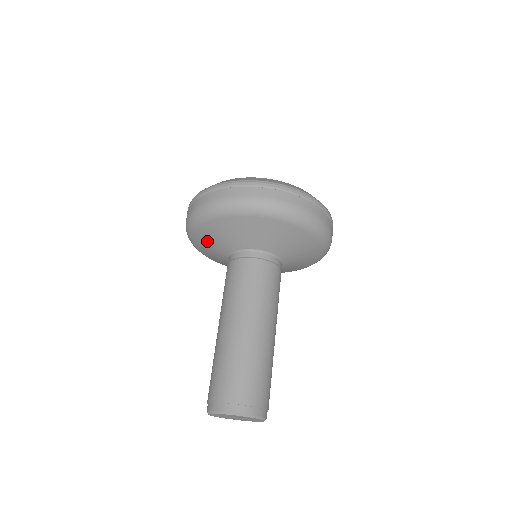
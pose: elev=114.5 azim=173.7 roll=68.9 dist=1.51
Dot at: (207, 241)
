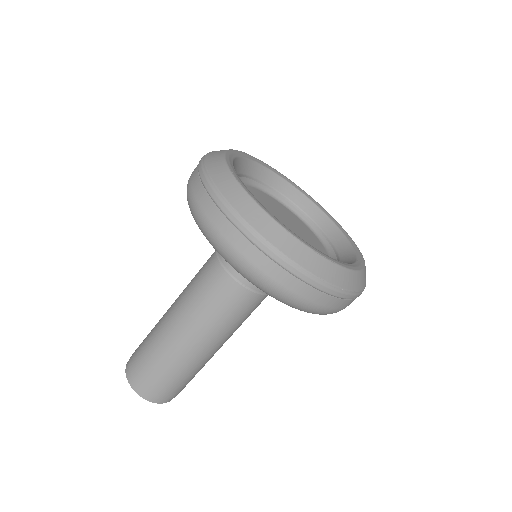
Dot at: occluded
